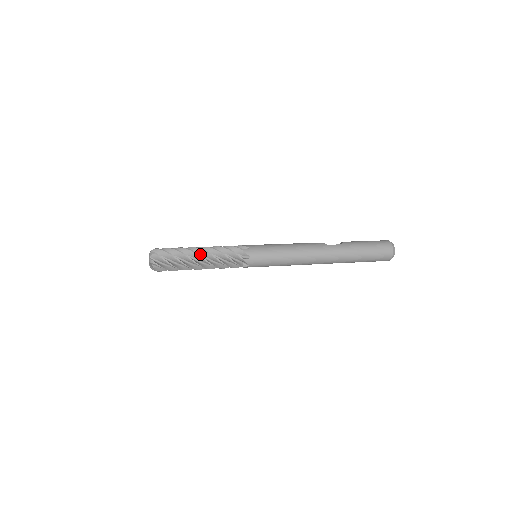
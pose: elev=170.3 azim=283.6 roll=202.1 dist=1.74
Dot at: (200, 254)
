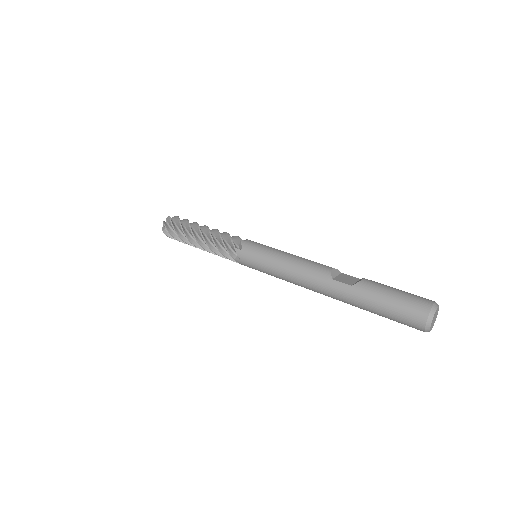
Dot at: (200, 237)
